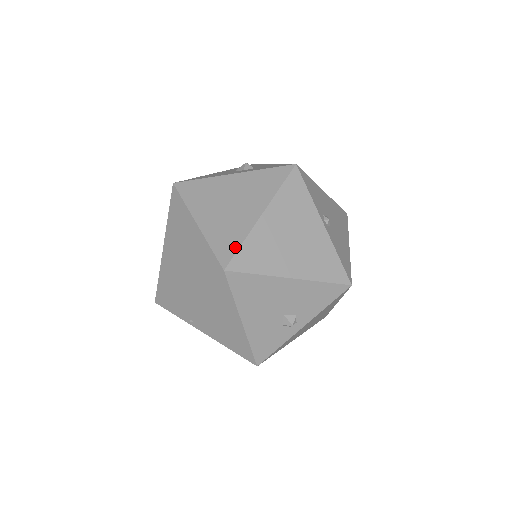
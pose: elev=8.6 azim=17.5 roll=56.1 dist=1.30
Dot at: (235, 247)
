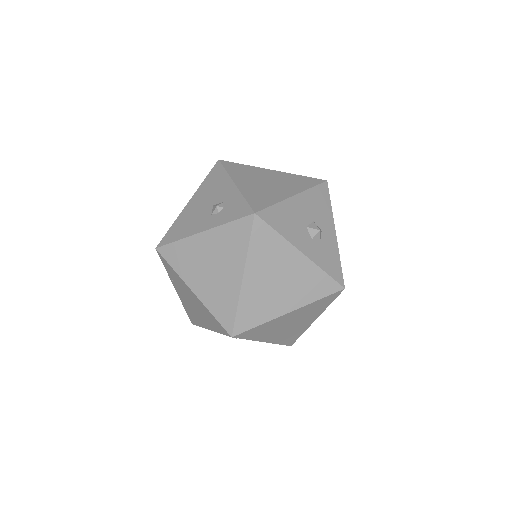
Dot at: (252, 325)
